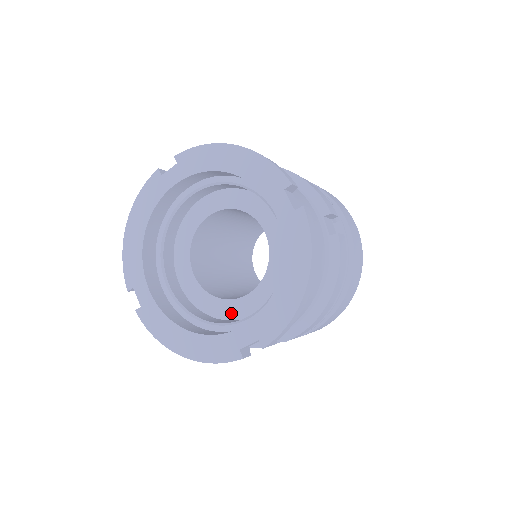
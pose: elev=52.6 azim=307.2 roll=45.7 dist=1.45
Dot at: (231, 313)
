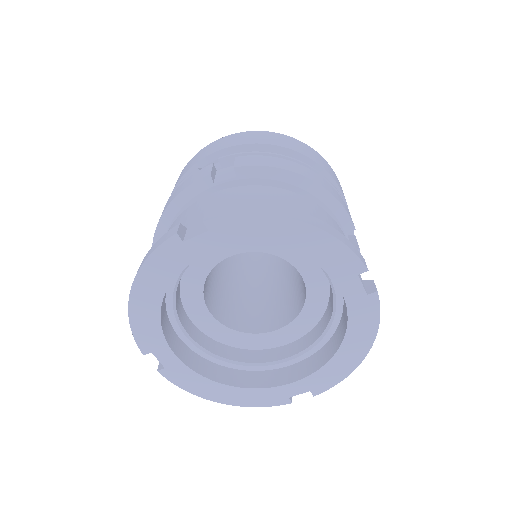
Dot at: (257, 344)
